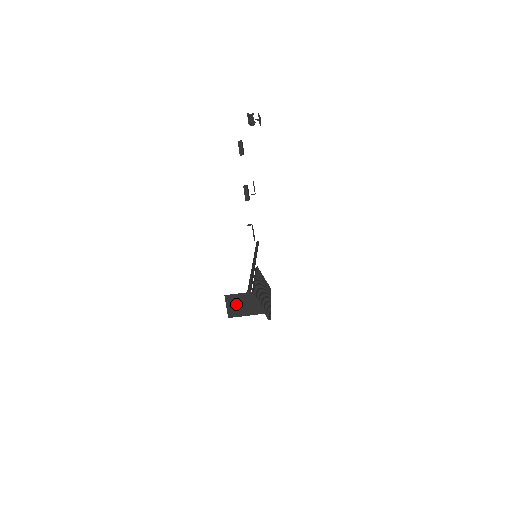
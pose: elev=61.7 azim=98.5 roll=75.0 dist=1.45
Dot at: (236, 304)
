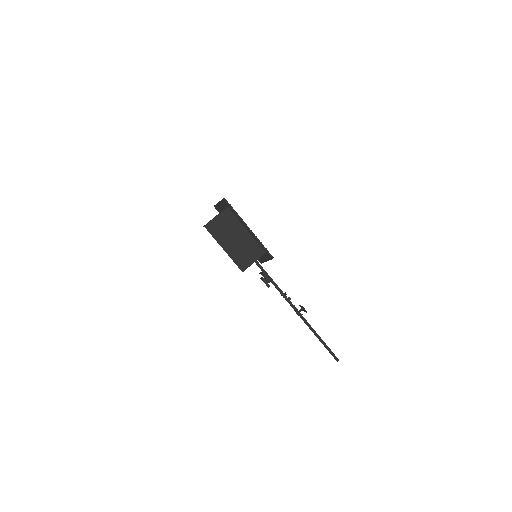
Dot at: occluded
